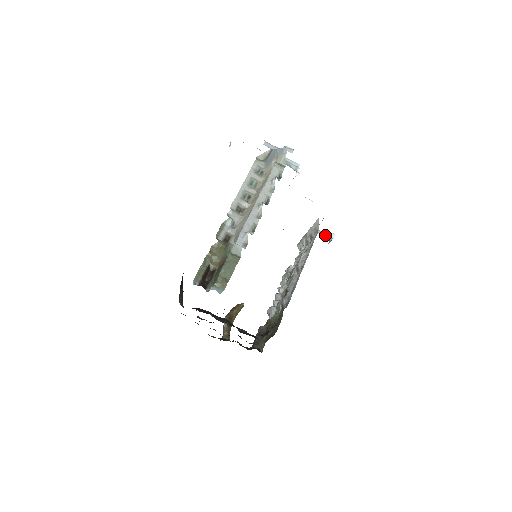
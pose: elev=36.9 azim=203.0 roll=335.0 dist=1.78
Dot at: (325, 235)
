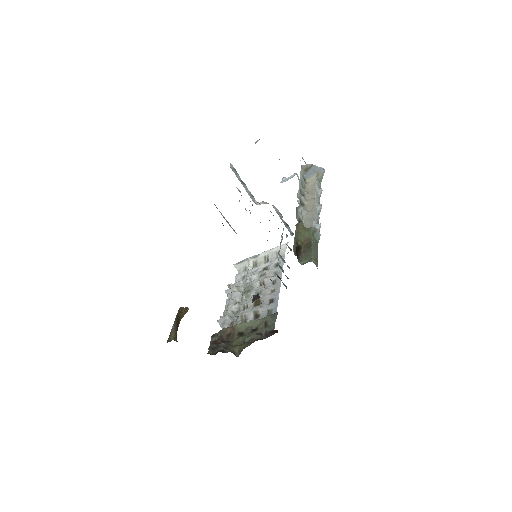
Dot at: occluded
